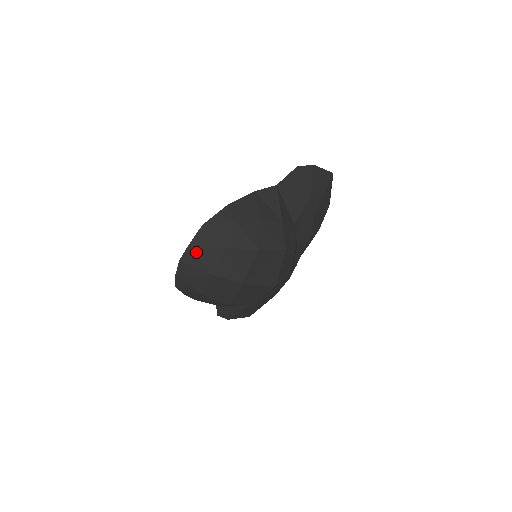
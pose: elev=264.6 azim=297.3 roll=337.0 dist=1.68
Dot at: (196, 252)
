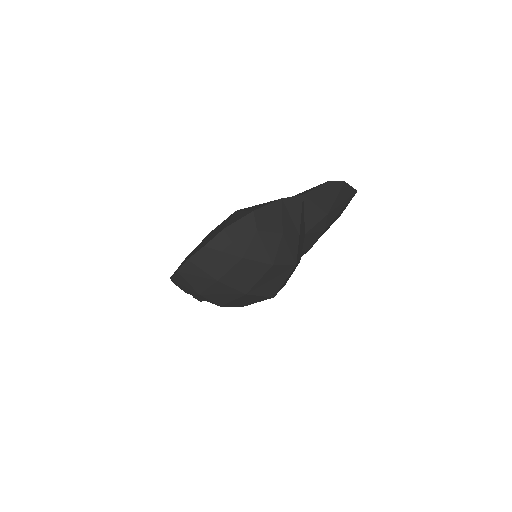
Dot at: (209, 255)
